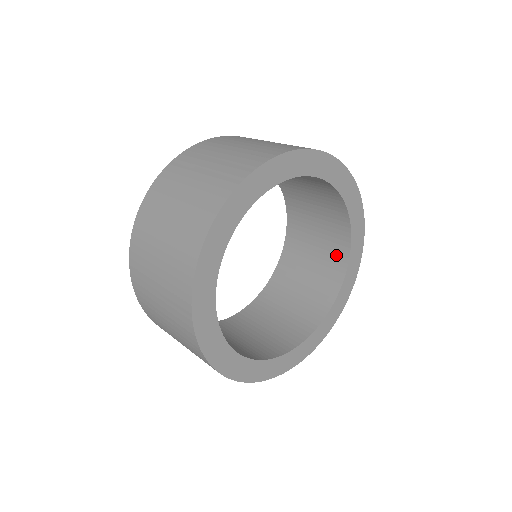
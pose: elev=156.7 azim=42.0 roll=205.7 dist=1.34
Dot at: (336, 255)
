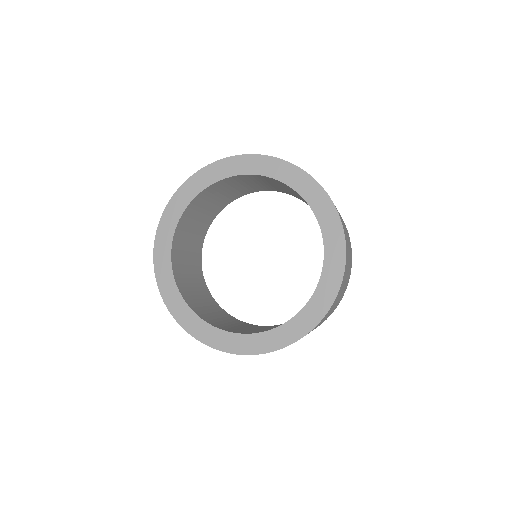
Dot at: occluded
